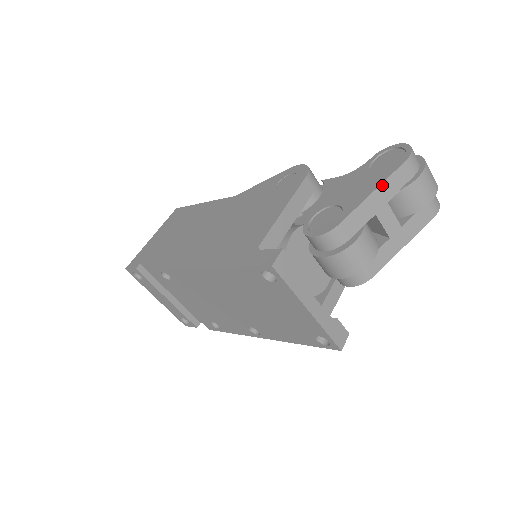
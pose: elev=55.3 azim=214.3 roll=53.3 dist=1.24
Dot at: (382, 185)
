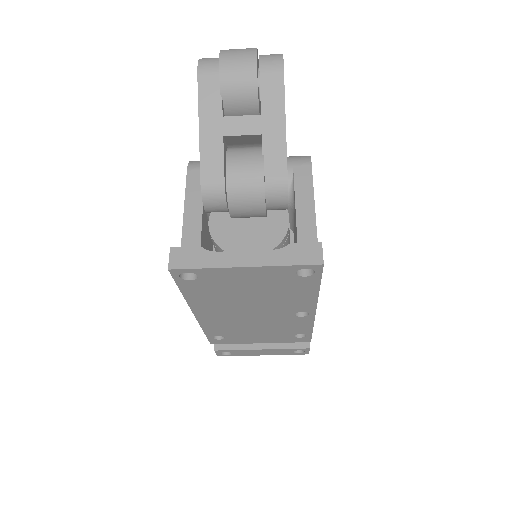
Dot at: (200, 113)
